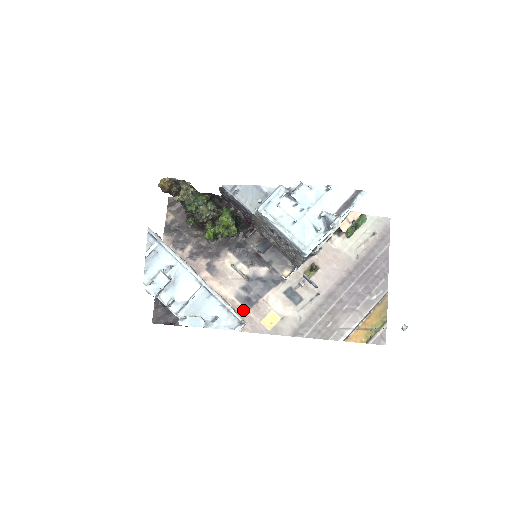
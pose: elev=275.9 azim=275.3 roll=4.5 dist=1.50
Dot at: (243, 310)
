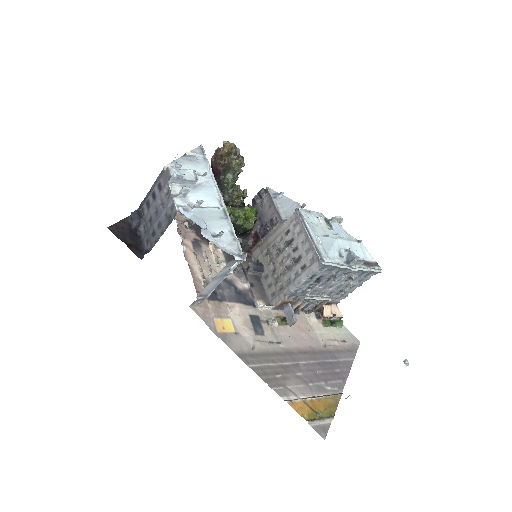
Dot at: occluded
